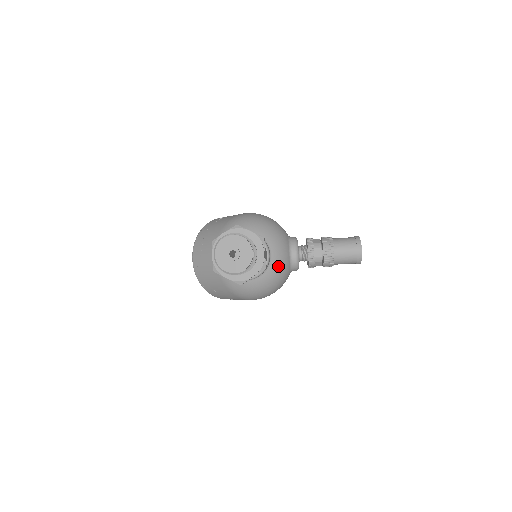
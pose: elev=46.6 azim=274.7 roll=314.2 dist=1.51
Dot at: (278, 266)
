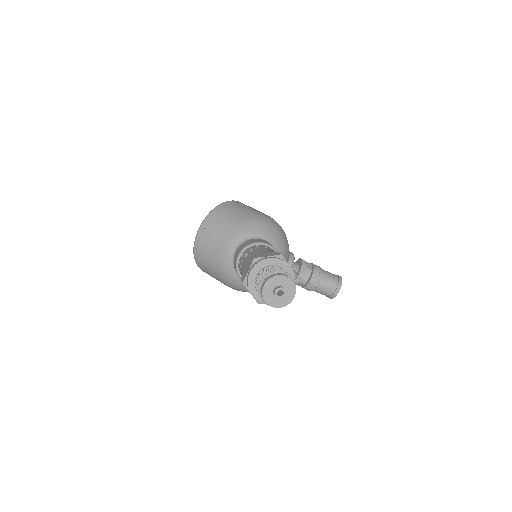
Dot at: occluded
